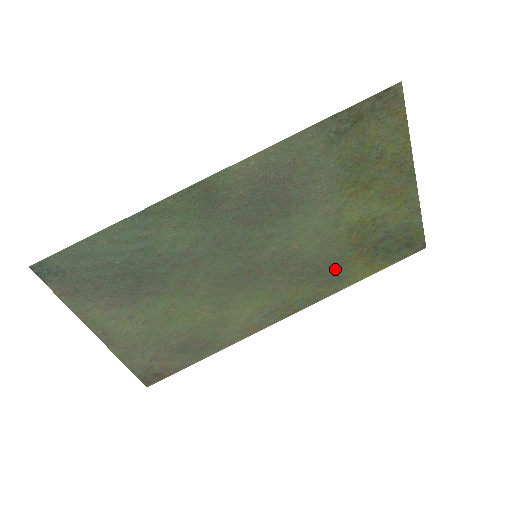
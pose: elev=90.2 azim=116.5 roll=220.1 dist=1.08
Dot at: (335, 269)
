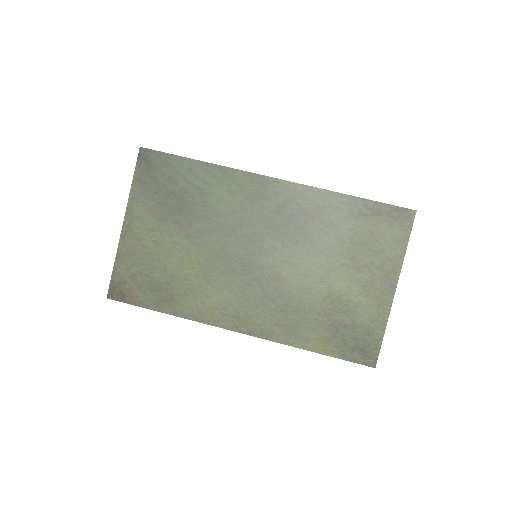
Dot at: (298, 320)
